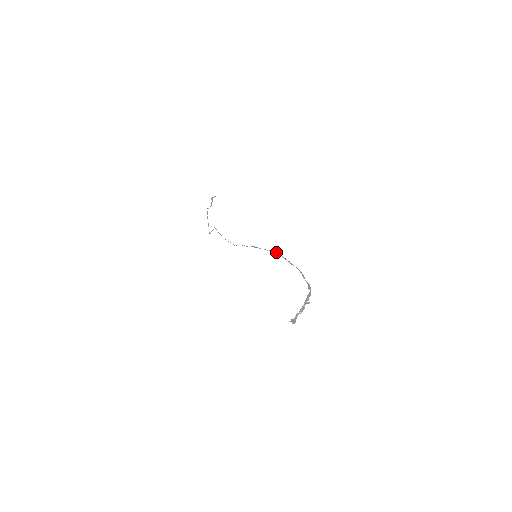
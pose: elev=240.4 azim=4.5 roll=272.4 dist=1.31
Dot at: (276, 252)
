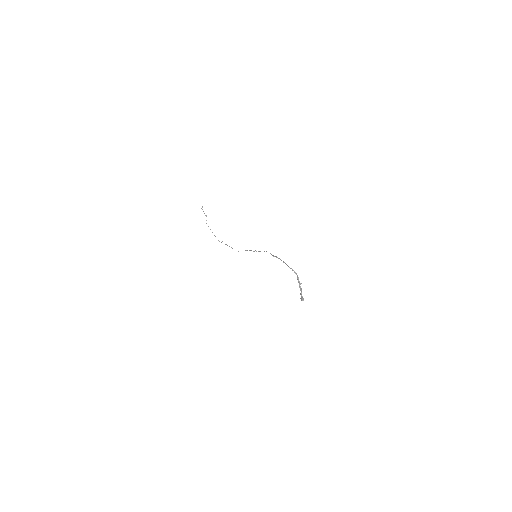
Dot at: occluded
